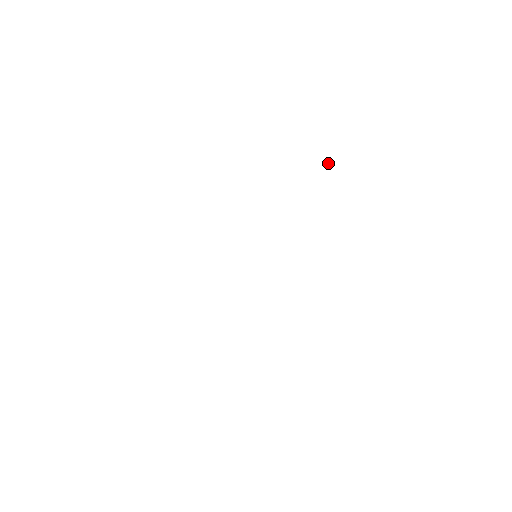
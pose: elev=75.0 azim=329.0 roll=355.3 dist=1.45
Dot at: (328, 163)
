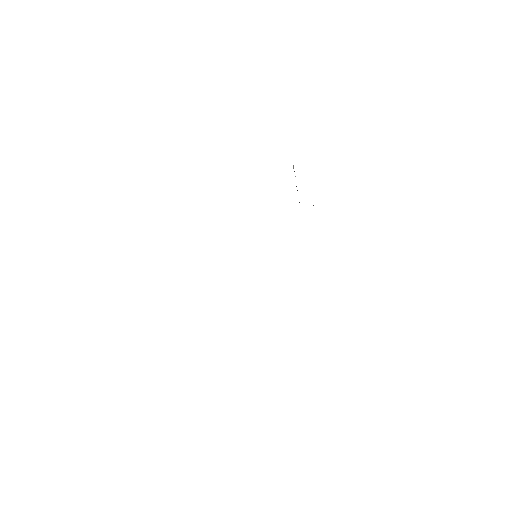
Dot at: (293, 168)
